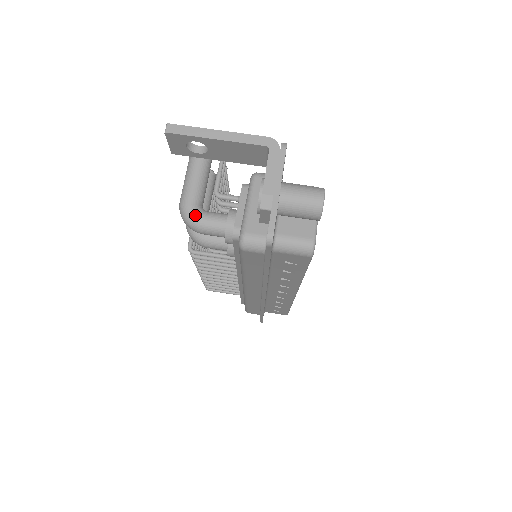
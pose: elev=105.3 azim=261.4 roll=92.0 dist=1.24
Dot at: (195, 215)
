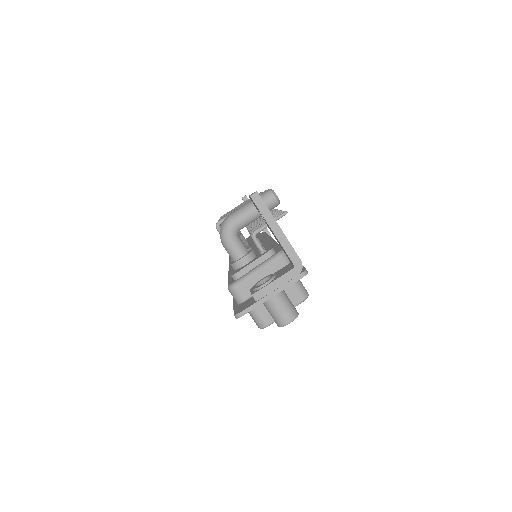
Dot at: (229, 235)
